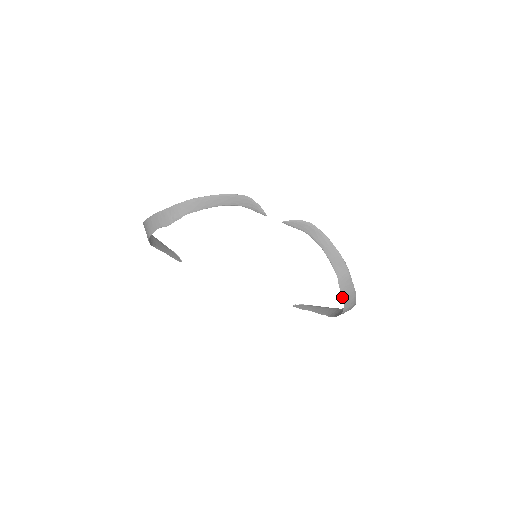
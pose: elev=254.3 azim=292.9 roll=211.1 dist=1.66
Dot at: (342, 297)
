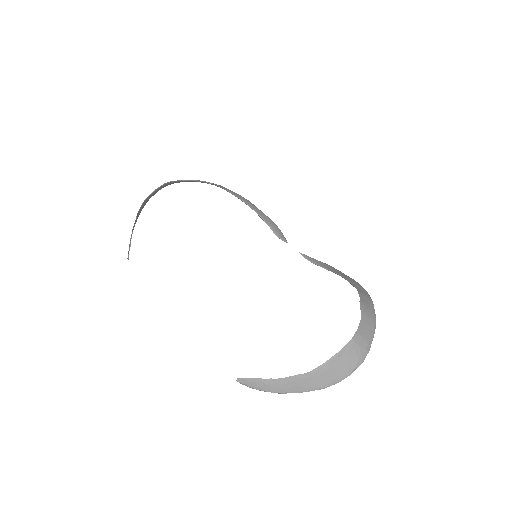
Dot at: (361, 309)
